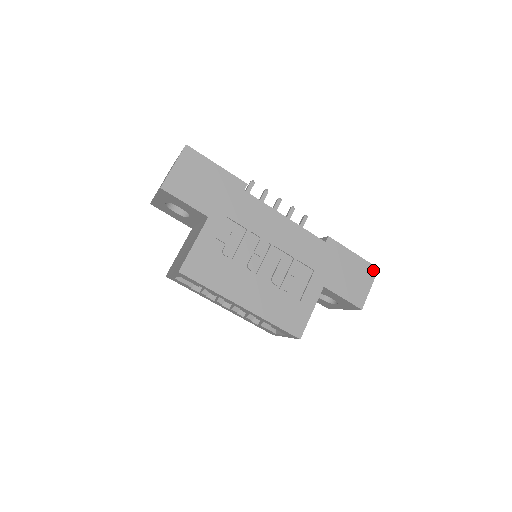
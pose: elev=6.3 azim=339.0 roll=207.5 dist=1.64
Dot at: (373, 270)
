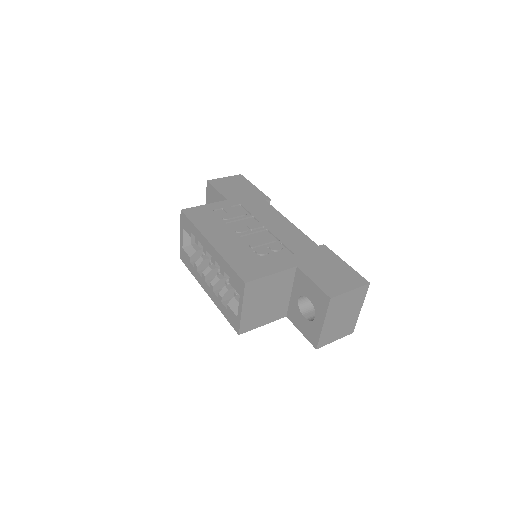
Dot at: (362, 281)
